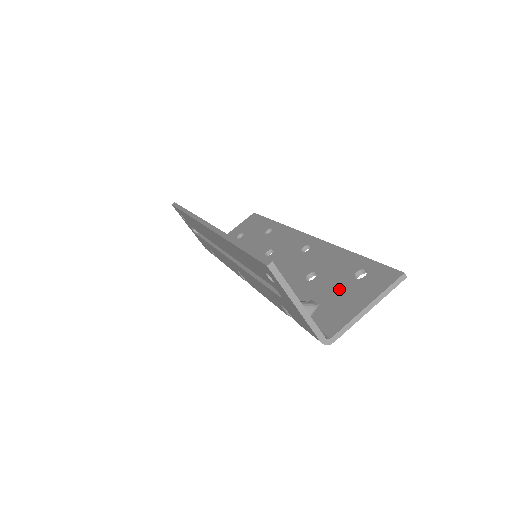
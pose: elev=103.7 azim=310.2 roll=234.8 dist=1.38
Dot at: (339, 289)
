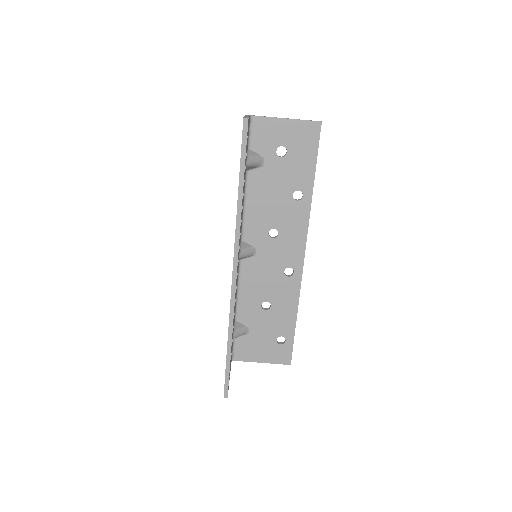
Dot at: (265, 337)
